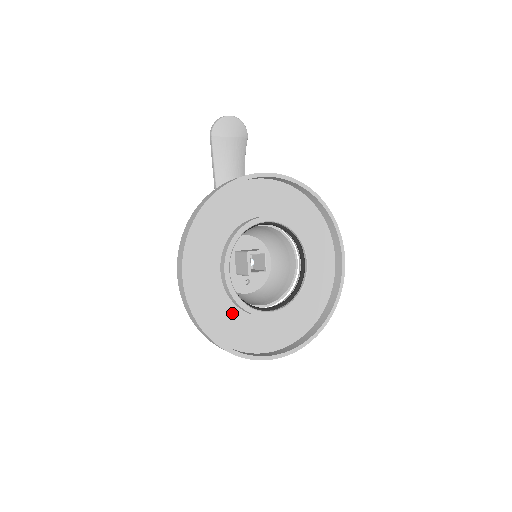
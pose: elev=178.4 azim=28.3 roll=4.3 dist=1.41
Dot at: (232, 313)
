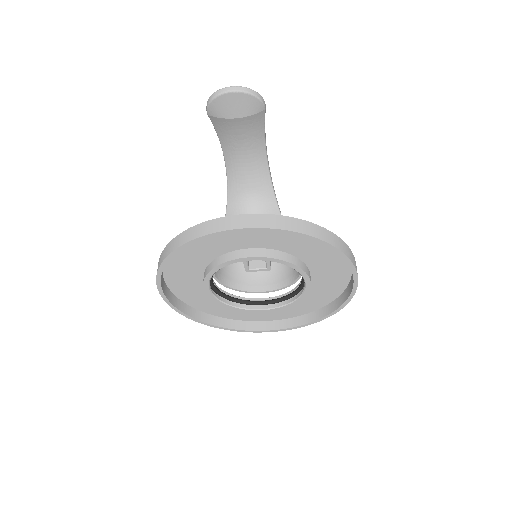
Dot at: occluded
